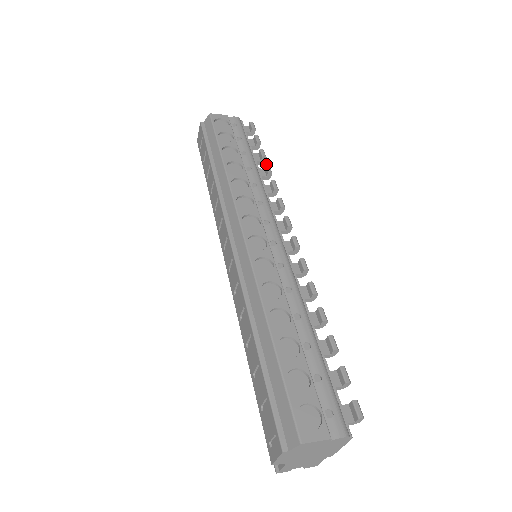
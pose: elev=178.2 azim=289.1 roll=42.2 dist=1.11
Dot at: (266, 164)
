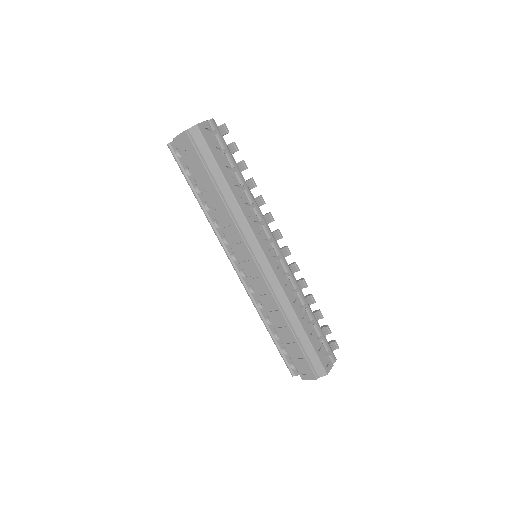
Dot at: (252, 178)
